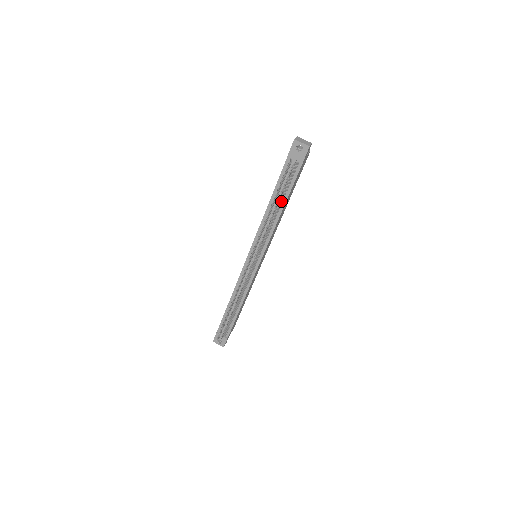
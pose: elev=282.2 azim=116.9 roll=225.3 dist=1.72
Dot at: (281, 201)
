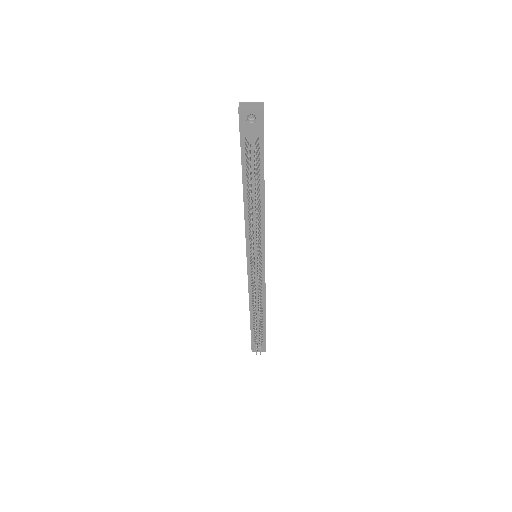
Dot at: (258, 191)
